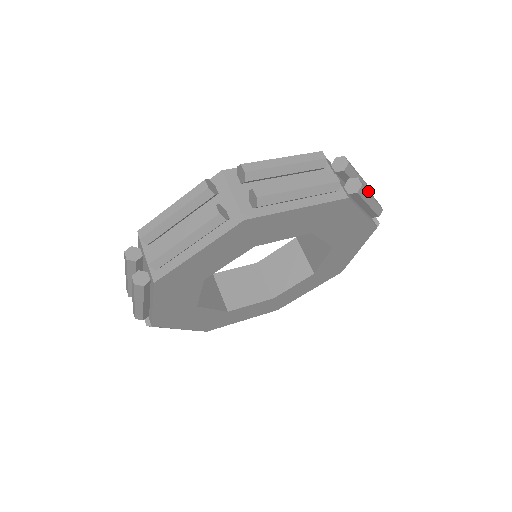
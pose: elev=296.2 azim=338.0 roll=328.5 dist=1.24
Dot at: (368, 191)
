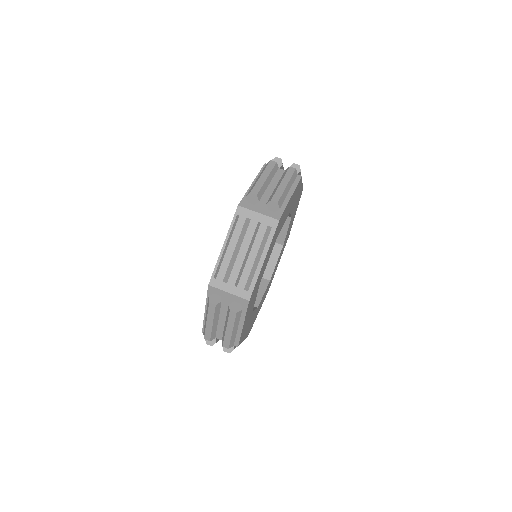
Dot at: (281, 190)
